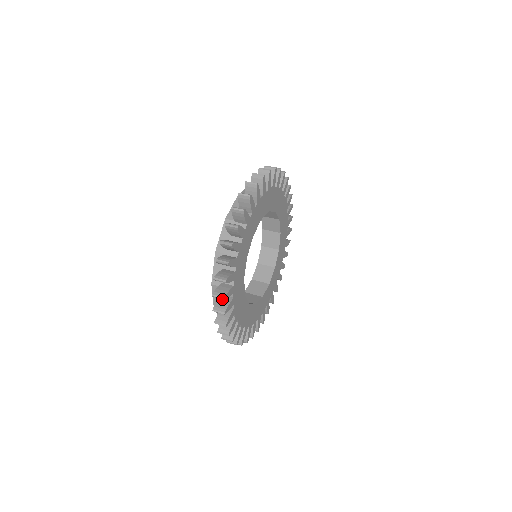
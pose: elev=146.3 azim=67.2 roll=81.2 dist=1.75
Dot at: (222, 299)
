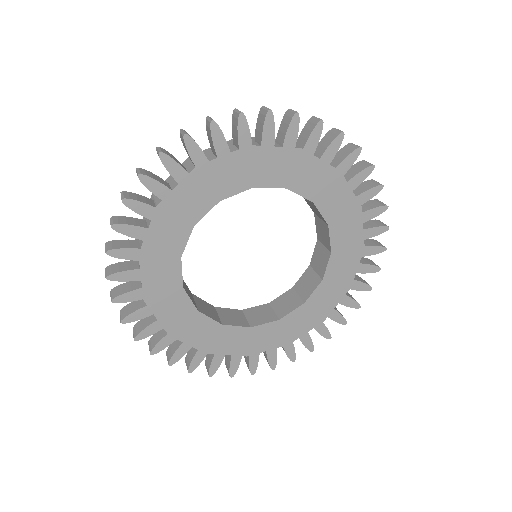
Dot at: (128, 263)
